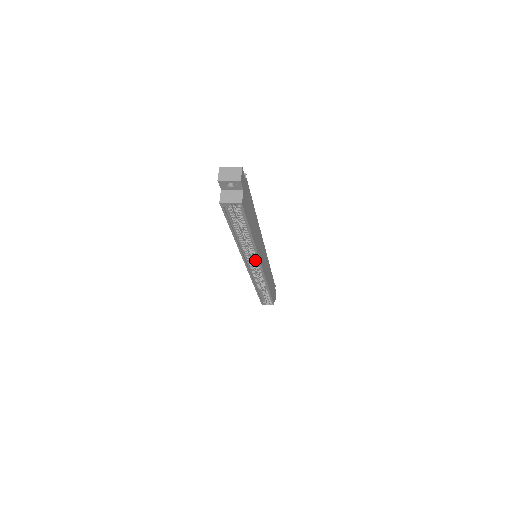
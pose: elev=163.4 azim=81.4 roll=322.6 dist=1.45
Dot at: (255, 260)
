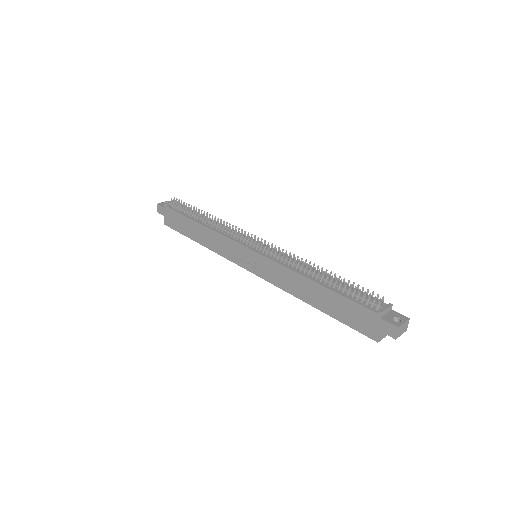
Dot at: occluded
